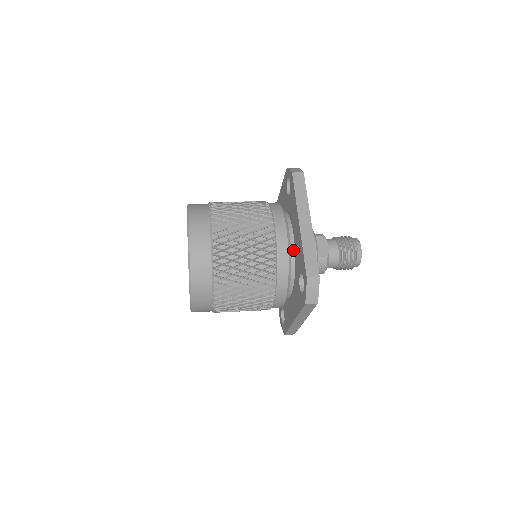
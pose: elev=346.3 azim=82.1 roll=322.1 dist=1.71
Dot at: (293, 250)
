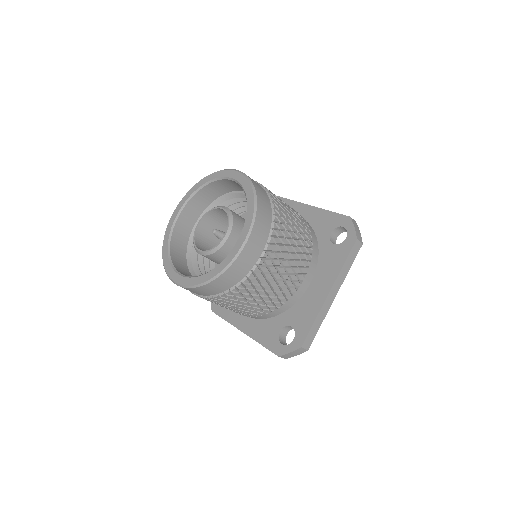
Dot at: occluded
